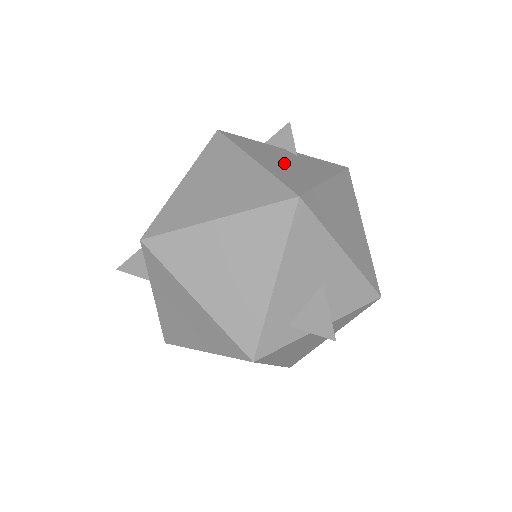
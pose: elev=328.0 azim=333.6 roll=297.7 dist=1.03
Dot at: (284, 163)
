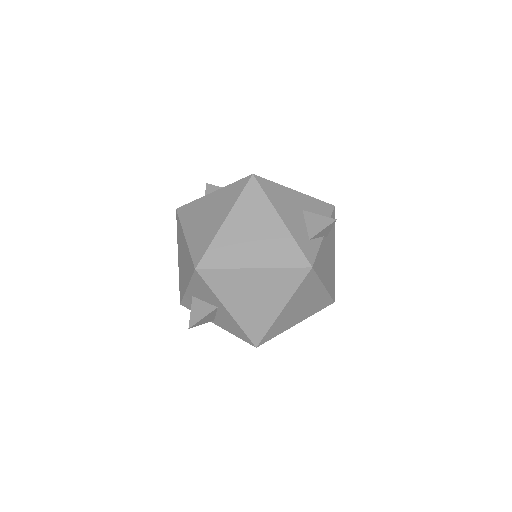
Dot at: occluded
